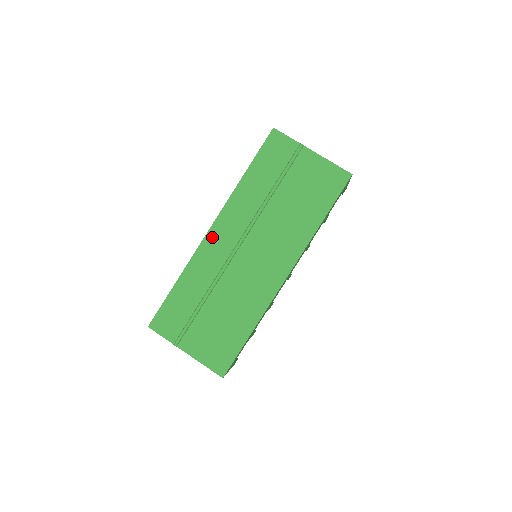
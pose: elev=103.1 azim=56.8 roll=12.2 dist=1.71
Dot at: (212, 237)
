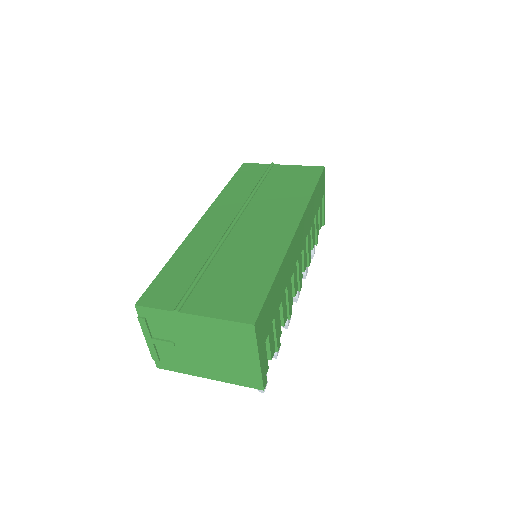
Dot at: (204, 223)
